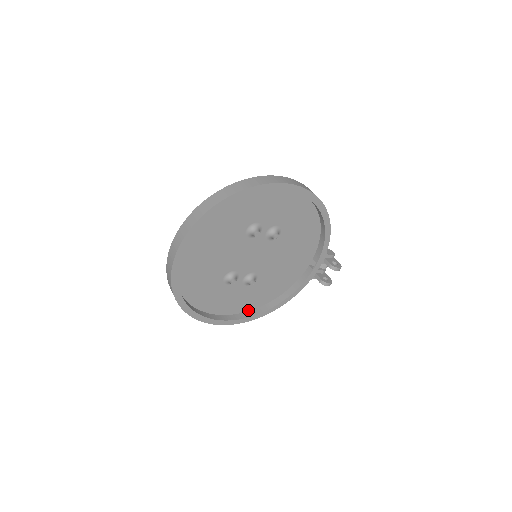
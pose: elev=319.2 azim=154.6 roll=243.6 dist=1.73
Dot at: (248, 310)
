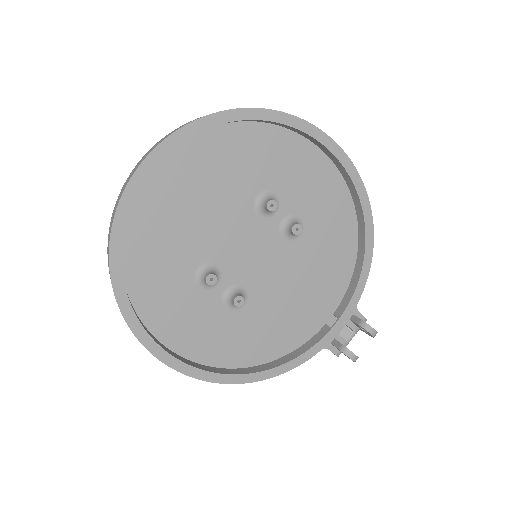
Dot at: (213, 364)
